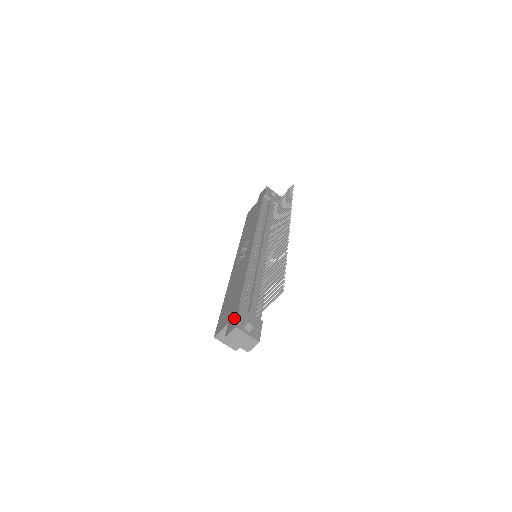
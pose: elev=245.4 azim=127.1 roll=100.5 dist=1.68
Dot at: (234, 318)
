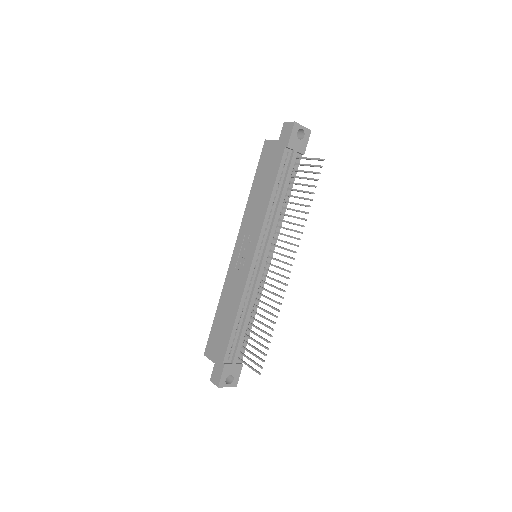
Dot at: (219, 370)
